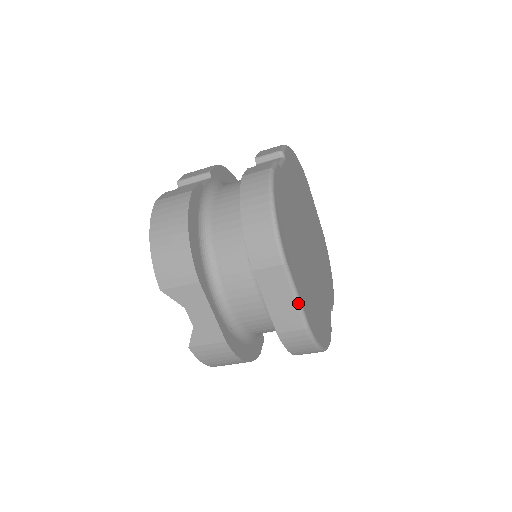
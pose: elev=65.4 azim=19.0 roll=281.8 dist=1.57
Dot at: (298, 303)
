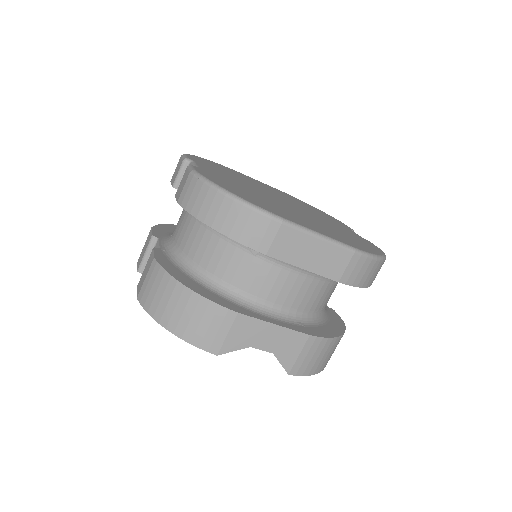
Dot at: (326, 239)
